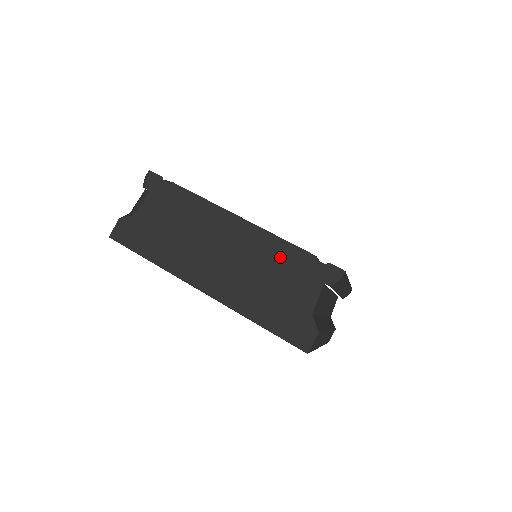
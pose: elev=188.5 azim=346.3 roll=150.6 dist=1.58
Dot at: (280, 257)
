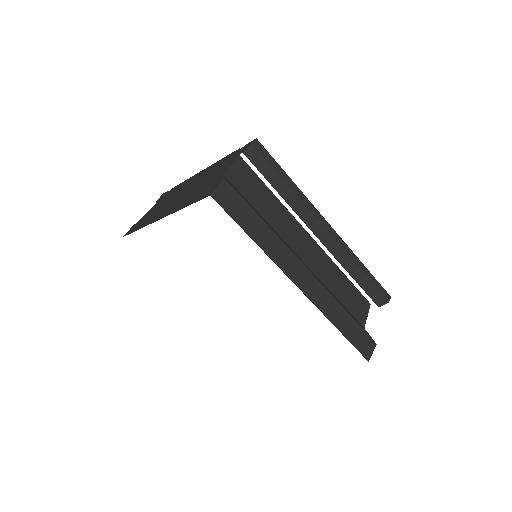
Dot at: (216, 167)
